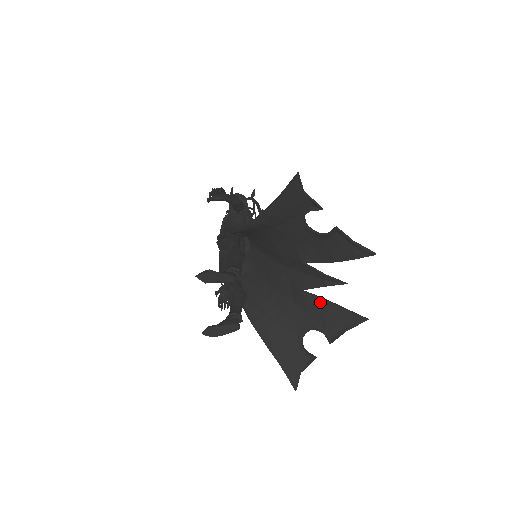
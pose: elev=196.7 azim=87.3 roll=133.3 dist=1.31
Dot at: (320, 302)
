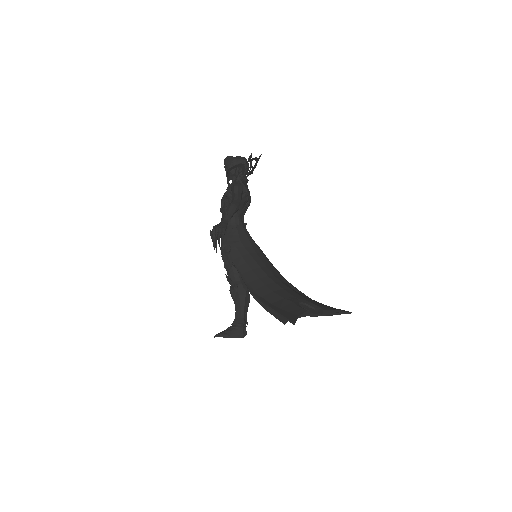
Dot at: occluded
